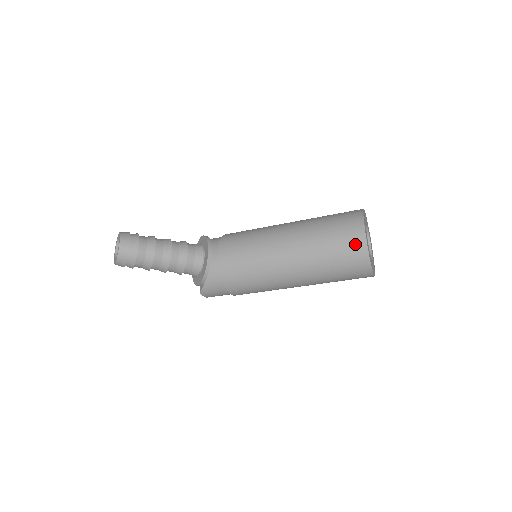
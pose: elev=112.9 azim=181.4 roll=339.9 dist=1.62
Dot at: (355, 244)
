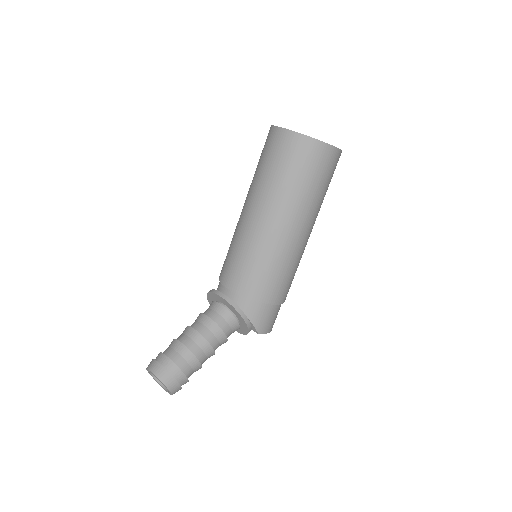
Dot at: (295, 146)
